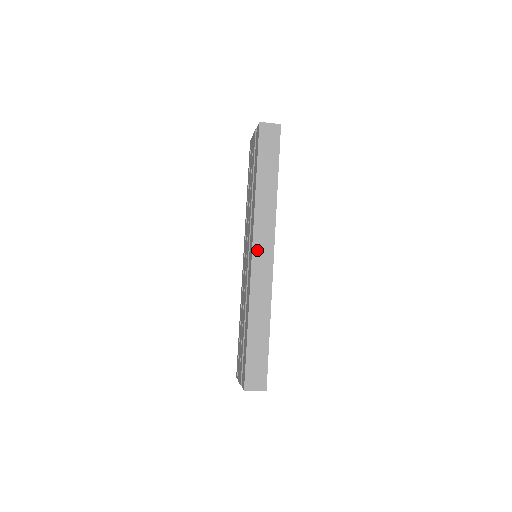
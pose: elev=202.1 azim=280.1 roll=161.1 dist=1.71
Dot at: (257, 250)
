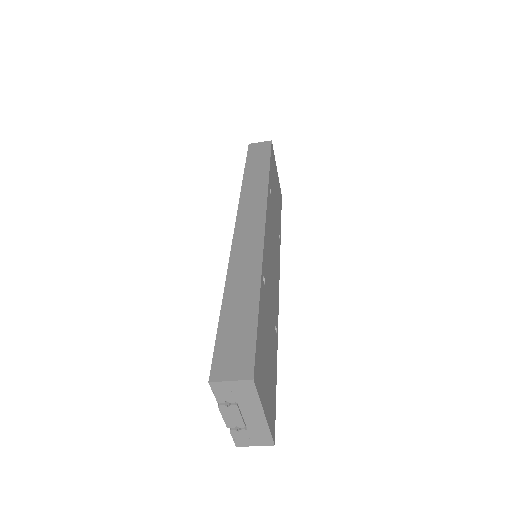
Dot at: (242, 220)
